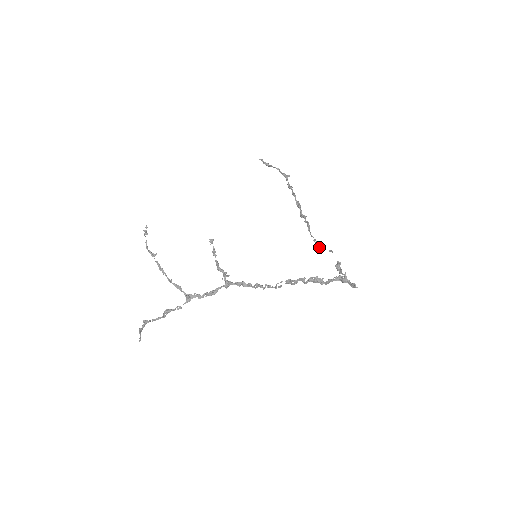
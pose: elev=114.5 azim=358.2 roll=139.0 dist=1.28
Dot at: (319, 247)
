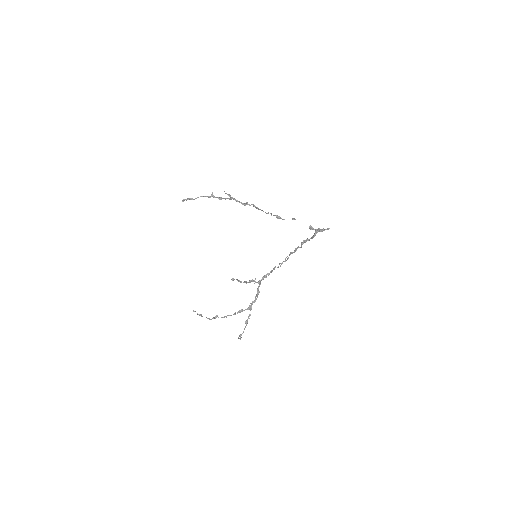
Dot at: occluded
